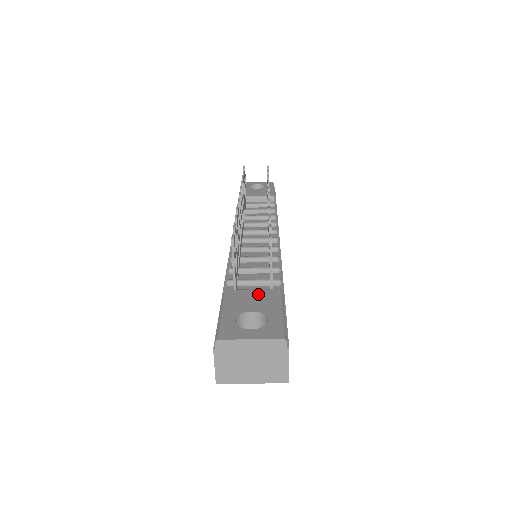
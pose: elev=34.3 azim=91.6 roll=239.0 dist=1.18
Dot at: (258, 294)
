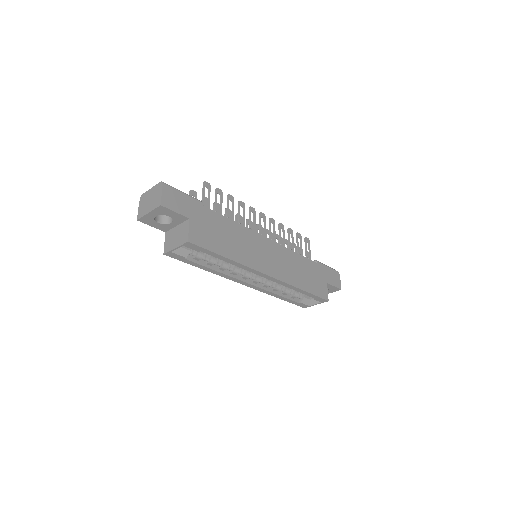
Dot at: occluded
